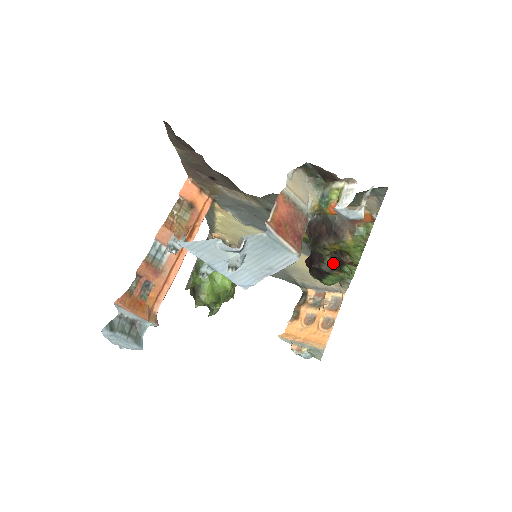
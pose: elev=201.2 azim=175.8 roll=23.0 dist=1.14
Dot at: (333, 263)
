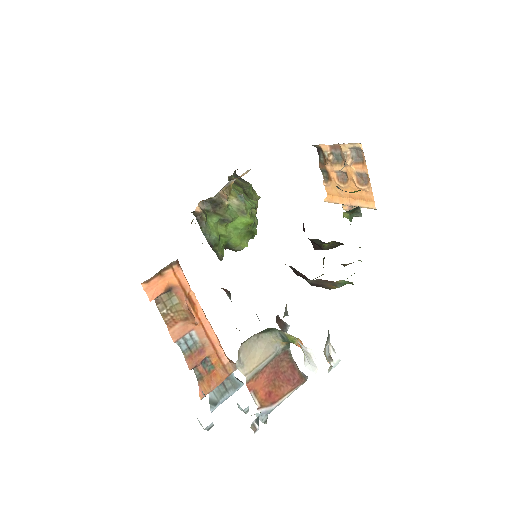
Dot at: (333, 241)
